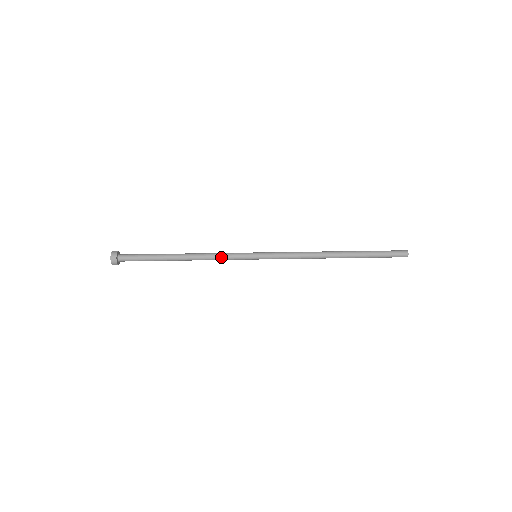
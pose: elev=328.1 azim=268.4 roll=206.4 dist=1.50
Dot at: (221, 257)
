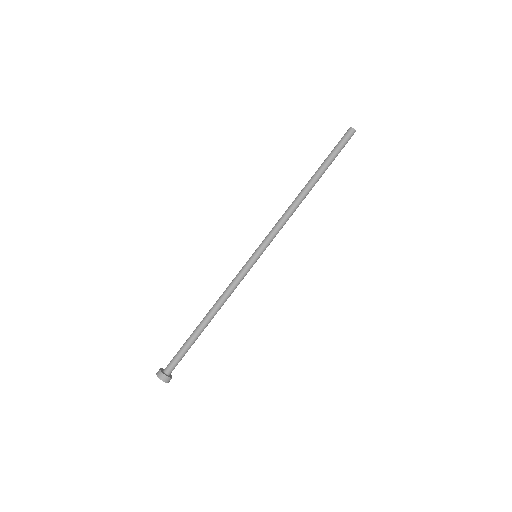
Dot at: (234, 286)
